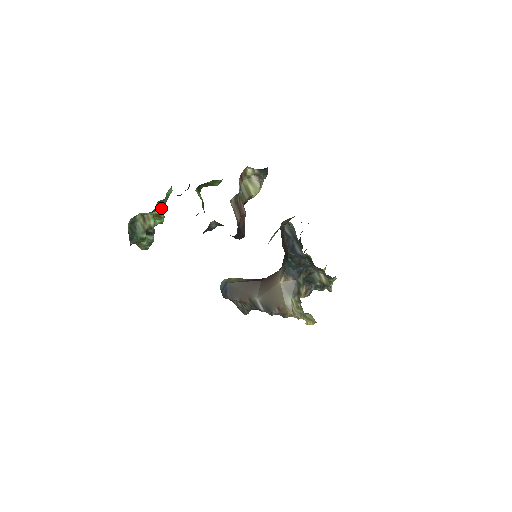
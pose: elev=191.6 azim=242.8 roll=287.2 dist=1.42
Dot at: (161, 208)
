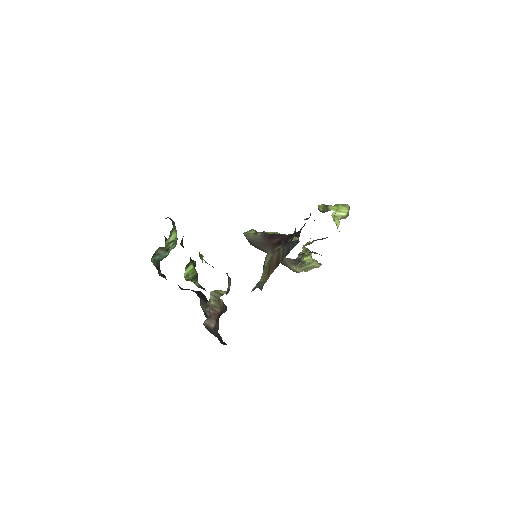
Dot at: (171, 235)
